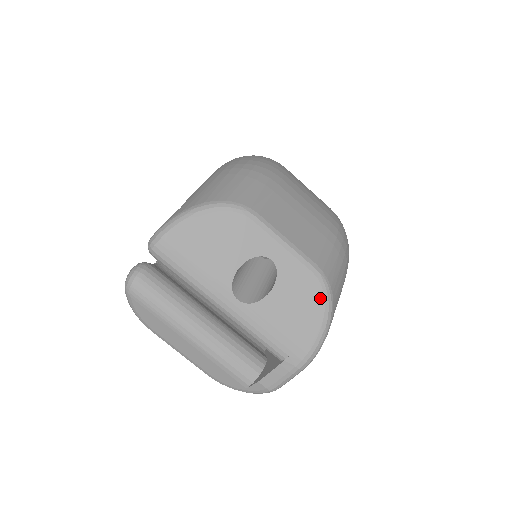
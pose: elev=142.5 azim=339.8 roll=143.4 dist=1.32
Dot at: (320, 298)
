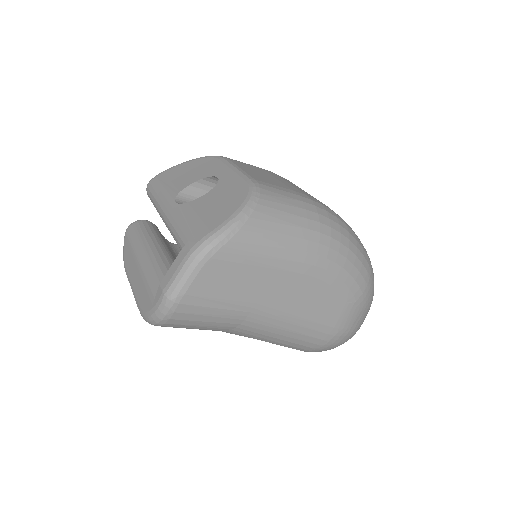
Dot at: (242, 197)
